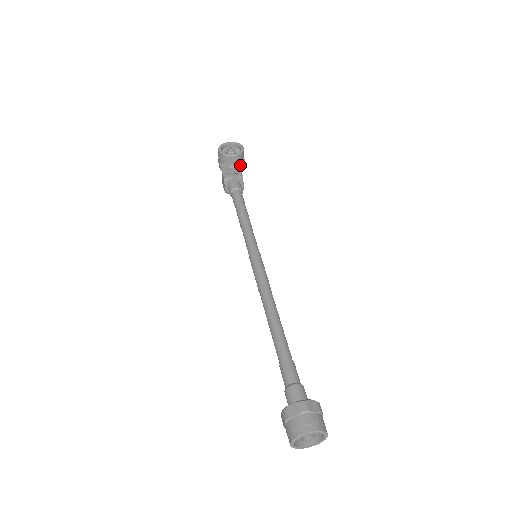
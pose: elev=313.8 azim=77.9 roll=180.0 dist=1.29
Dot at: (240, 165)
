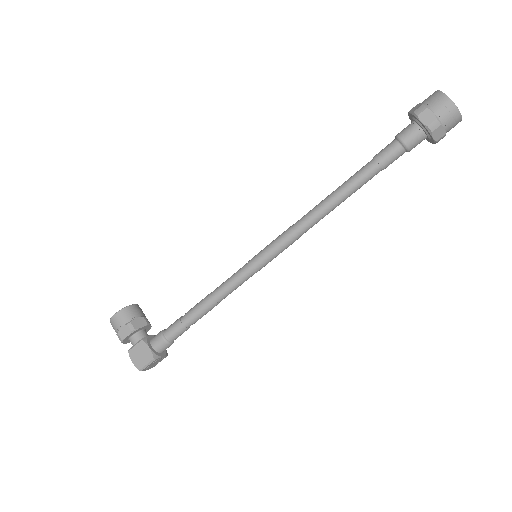
Dot at: occluded
